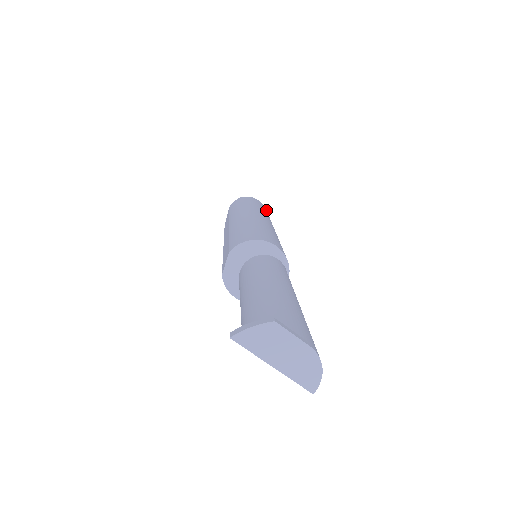
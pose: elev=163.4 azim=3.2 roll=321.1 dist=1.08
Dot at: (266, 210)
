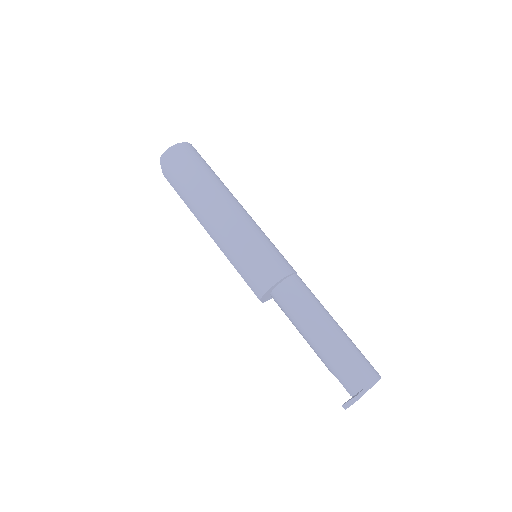
Dot at: (190, 151)
